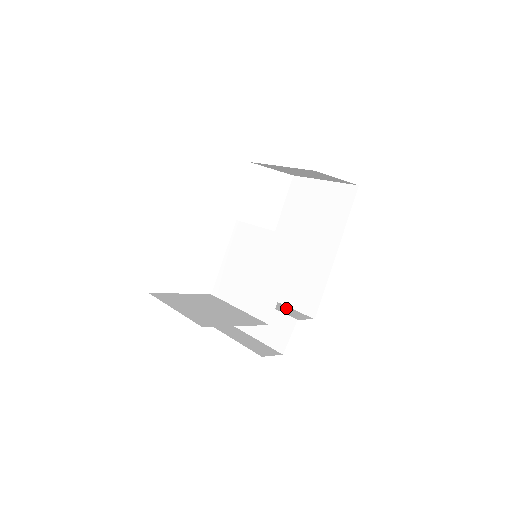
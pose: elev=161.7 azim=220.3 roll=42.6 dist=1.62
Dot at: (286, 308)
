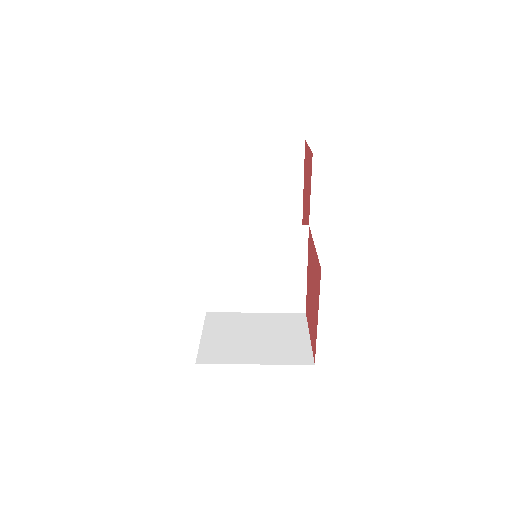
Dot at: occluded
